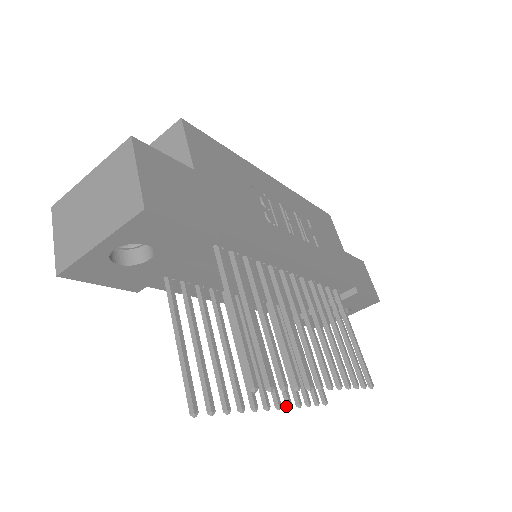
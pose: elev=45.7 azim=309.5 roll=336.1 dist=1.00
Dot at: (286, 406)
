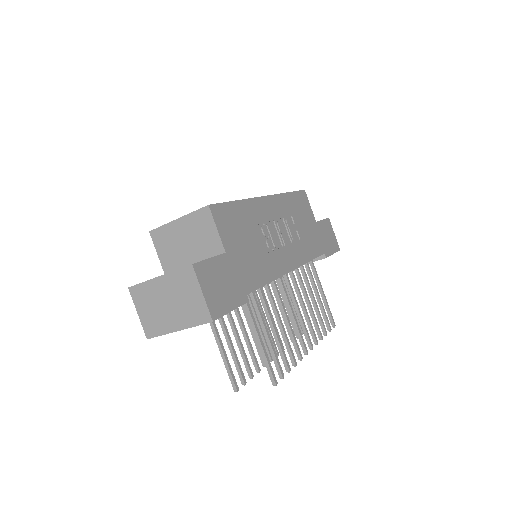
Dot at: occluded
